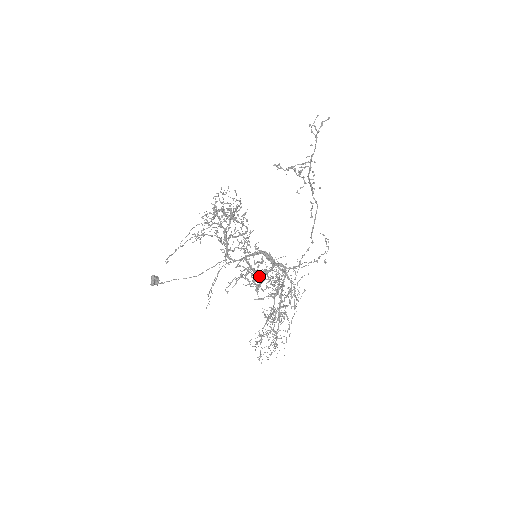
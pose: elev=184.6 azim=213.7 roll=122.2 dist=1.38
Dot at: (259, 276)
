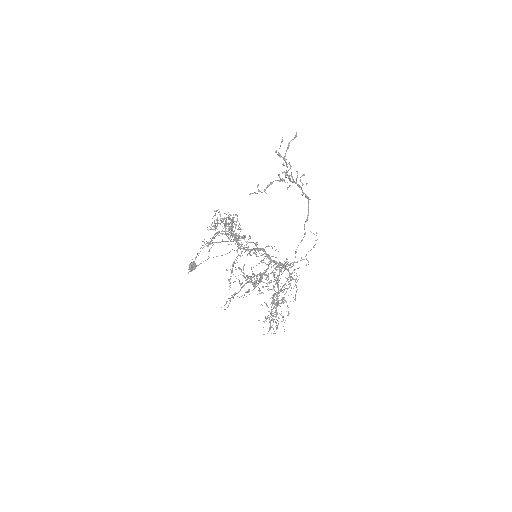
Dot at: (255, 281)
